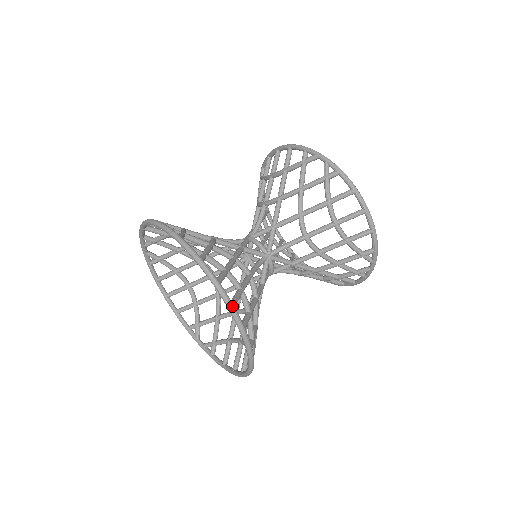
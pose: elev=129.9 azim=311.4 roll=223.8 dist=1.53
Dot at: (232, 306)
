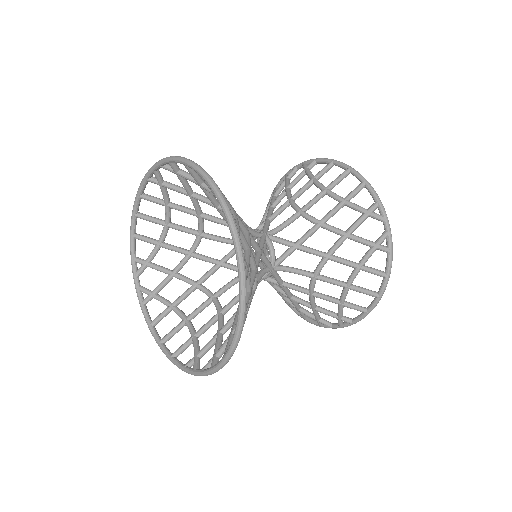
Dot at: (201, 168)
